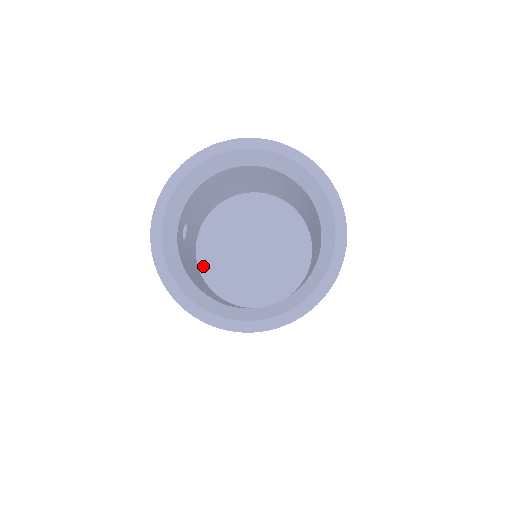
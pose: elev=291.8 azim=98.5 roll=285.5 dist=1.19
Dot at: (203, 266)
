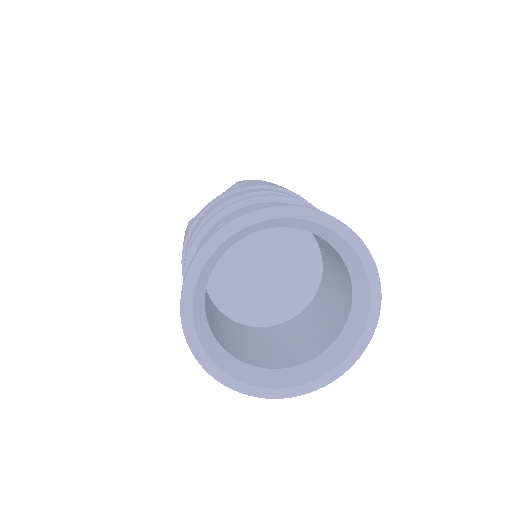
Dot at: occluded
